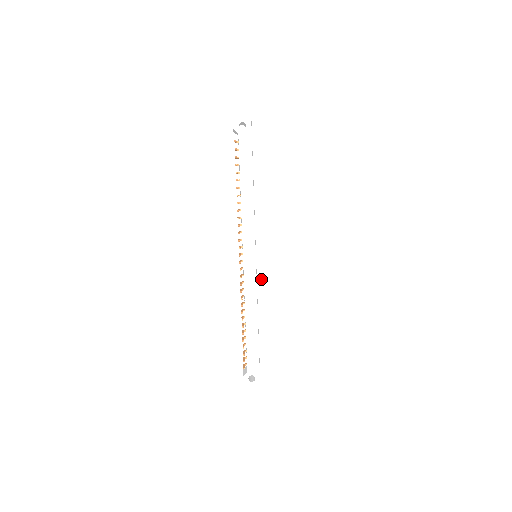
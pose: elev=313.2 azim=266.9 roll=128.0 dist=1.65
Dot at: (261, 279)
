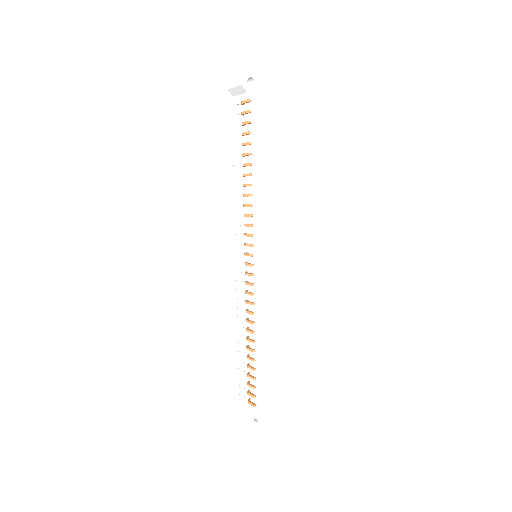
Dot at: (272, 284)
